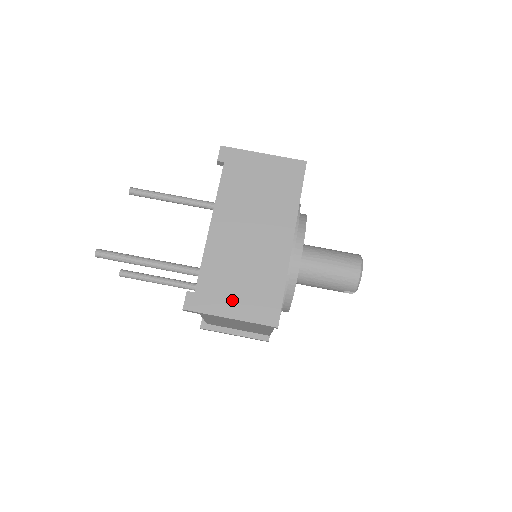
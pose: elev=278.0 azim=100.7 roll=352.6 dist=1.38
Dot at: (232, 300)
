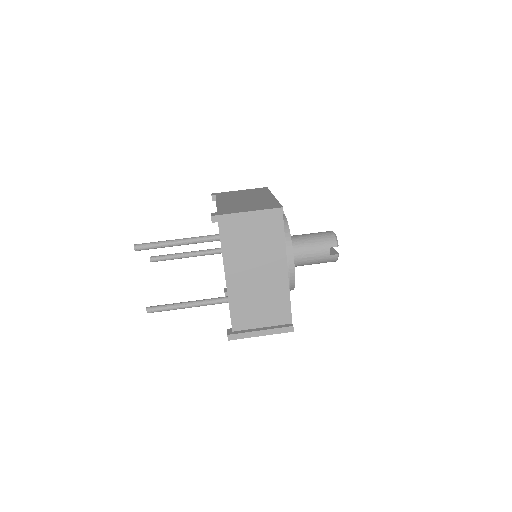
Dot at: (245, 209)
